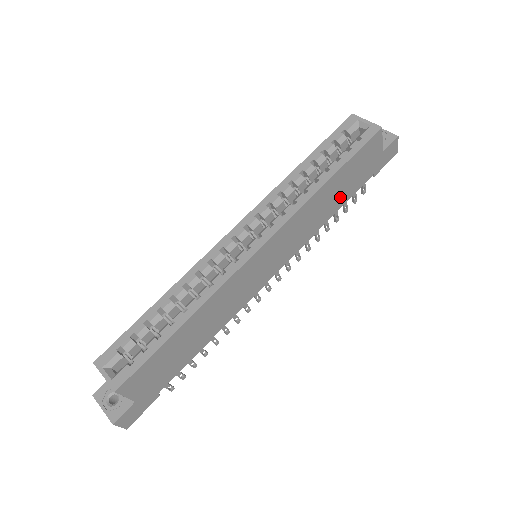
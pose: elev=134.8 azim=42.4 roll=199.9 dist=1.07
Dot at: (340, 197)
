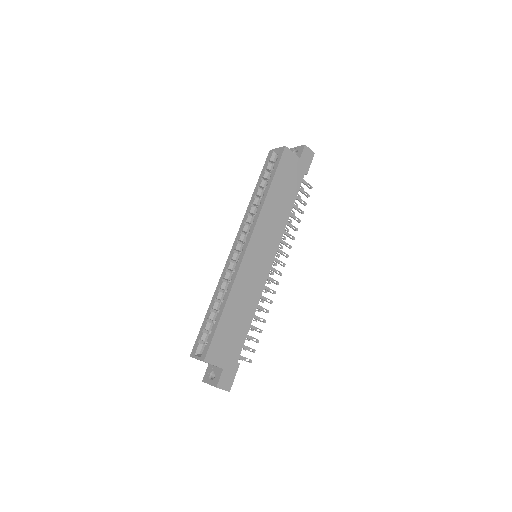
Dot at: (288, 197)
